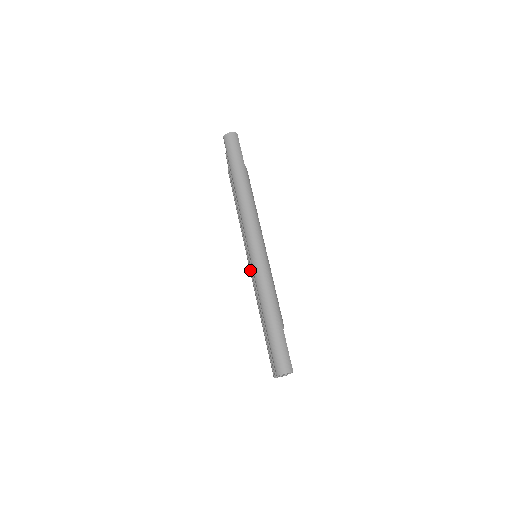
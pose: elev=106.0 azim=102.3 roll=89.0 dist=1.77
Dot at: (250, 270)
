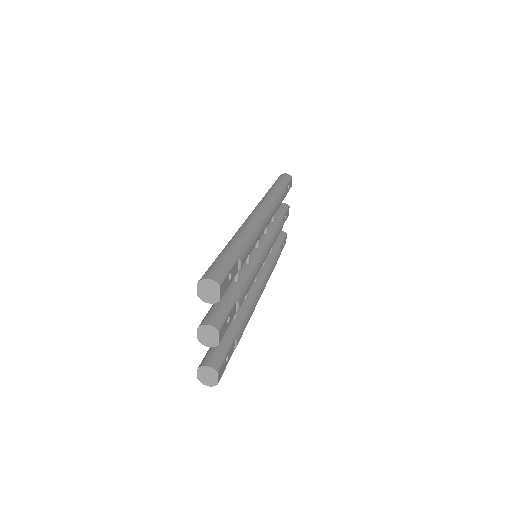
Dot at: occluded
